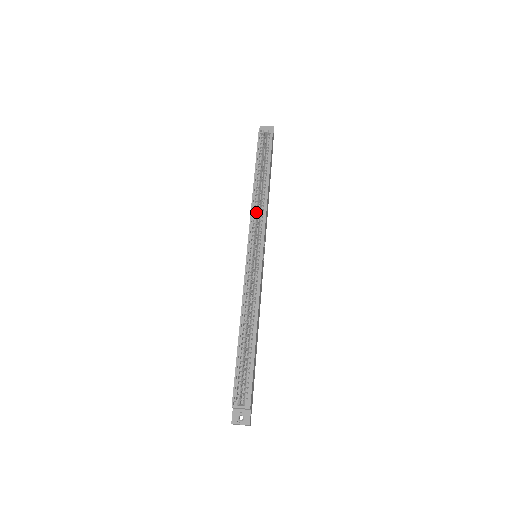
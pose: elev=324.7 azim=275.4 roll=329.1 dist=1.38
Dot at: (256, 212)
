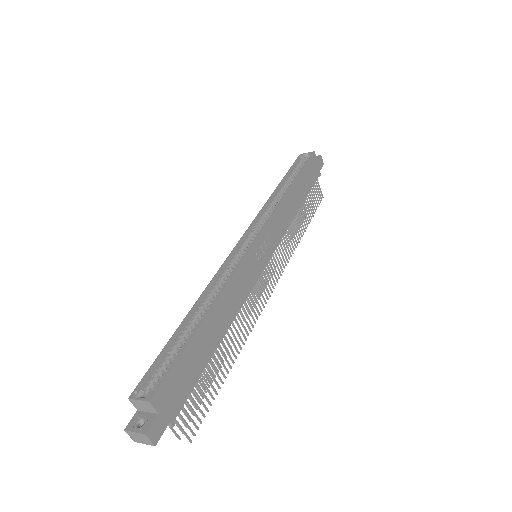
Dot at: (267, 212)
